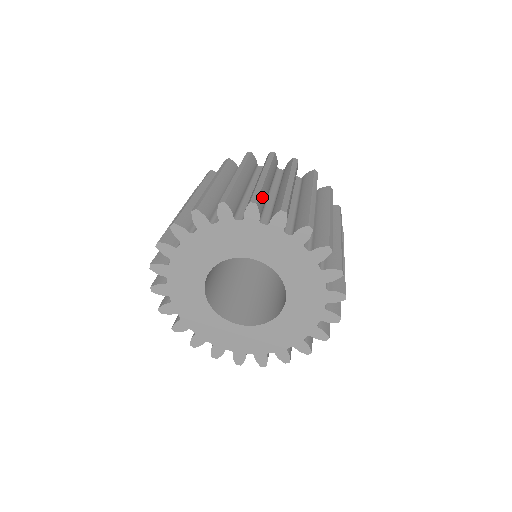
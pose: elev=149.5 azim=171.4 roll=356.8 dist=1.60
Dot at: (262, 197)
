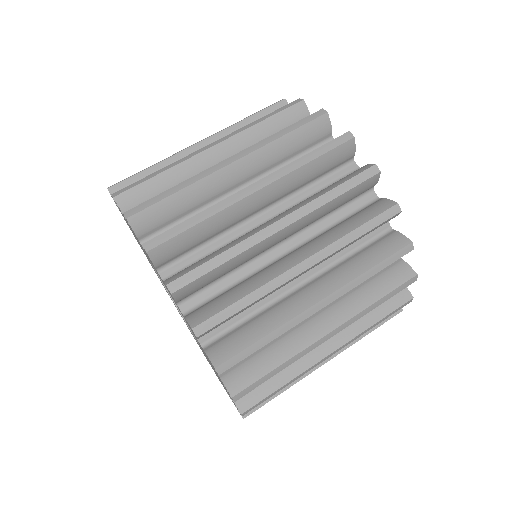
Dot at: occluded
